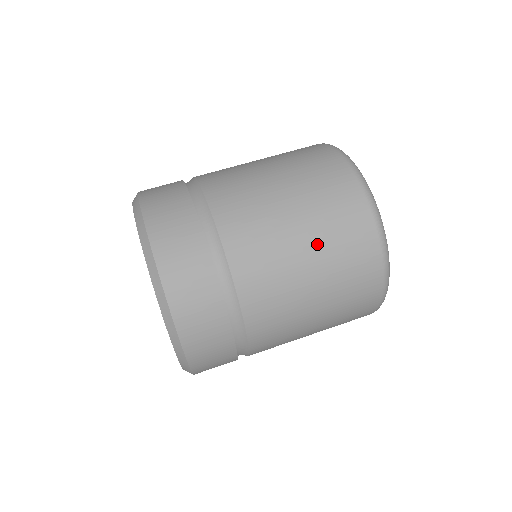
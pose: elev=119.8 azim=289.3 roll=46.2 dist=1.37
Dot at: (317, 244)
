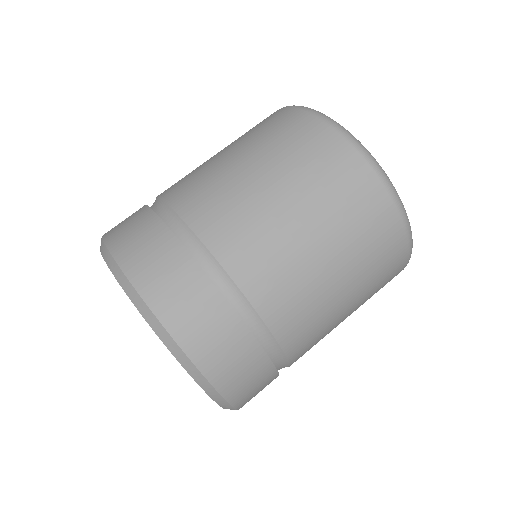
Dot at: (257, 154)
